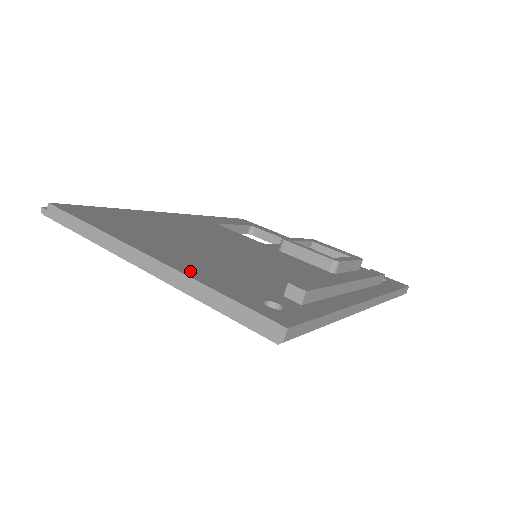
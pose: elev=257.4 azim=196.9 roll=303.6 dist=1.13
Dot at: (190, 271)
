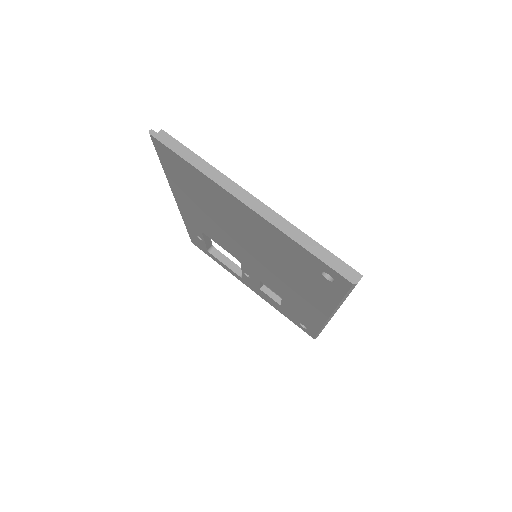
Dot at: occluded
